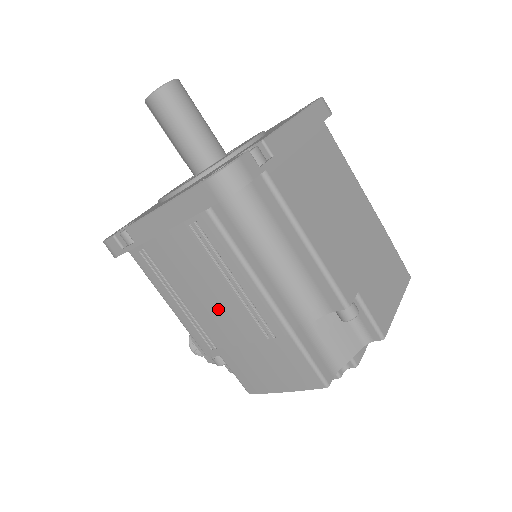
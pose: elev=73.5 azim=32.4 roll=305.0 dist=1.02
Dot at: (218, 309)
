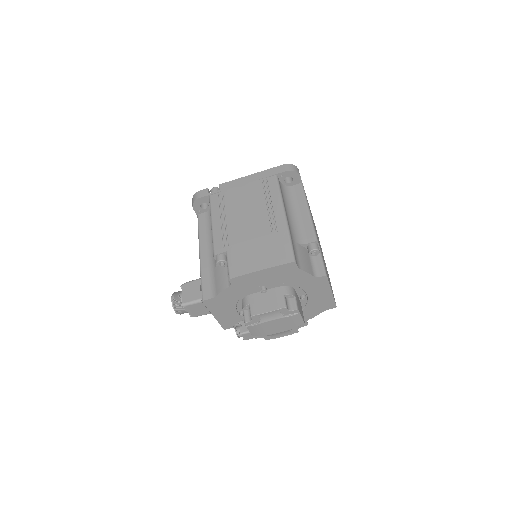
Dot at: (249, 219)
